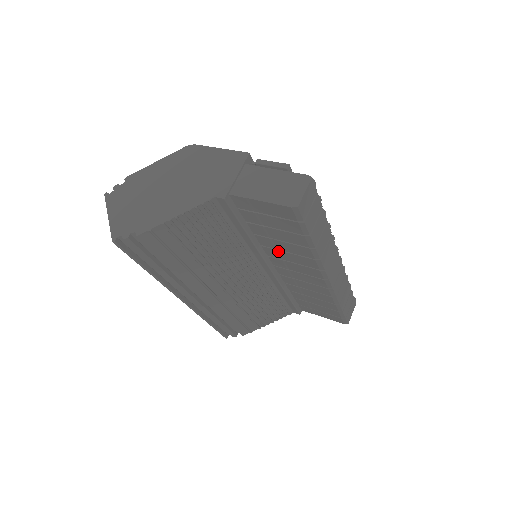
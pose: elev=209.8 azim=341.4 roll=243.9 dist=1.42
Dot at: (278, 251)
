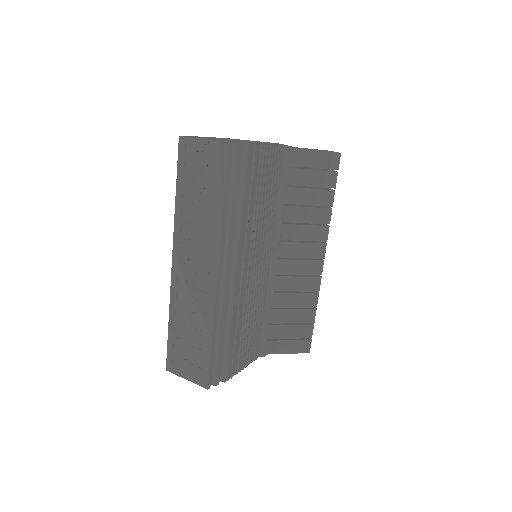
Dot at: (295, 226)
